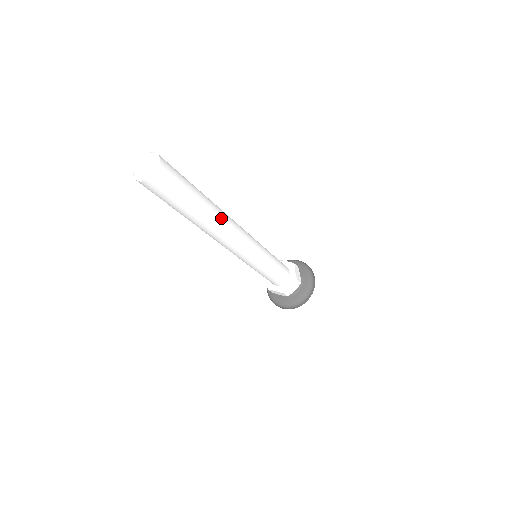
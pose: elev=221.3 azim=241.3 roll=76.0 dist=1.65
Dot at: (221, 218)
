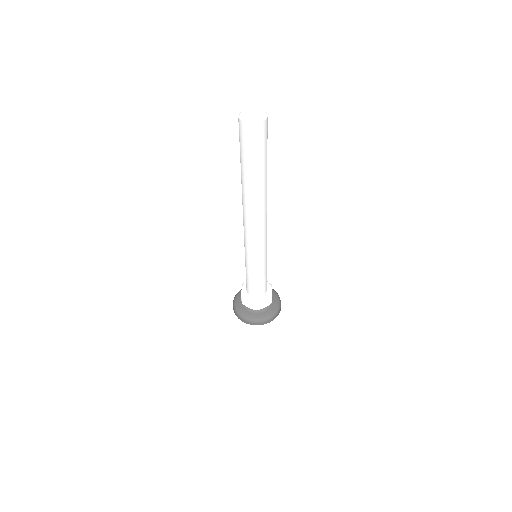
Dot at: (266, 197)
